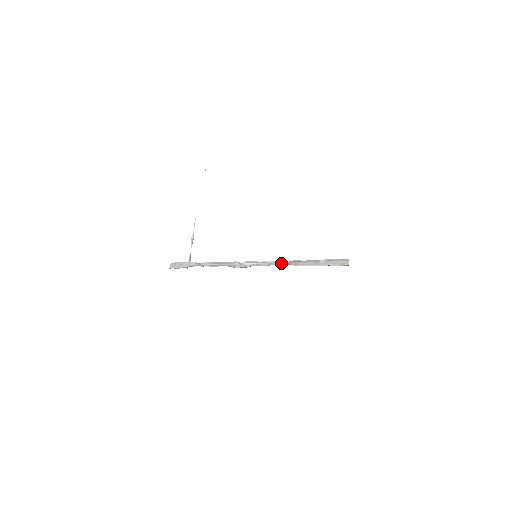
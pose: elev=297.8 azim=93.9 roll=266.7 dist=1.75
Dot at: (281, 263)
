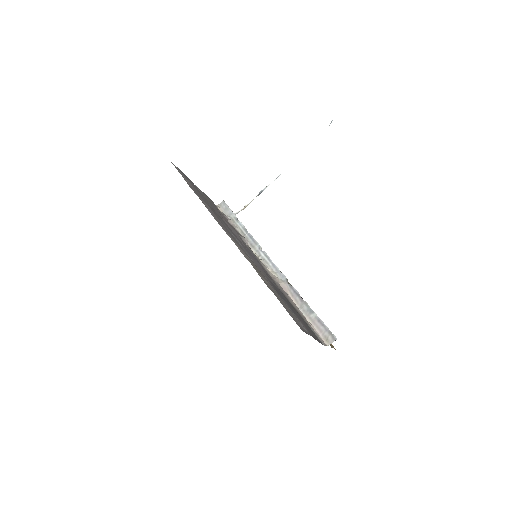
Dot at: (281, 281)
